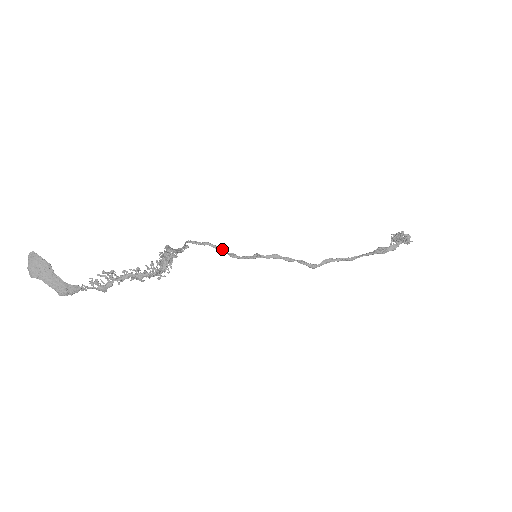
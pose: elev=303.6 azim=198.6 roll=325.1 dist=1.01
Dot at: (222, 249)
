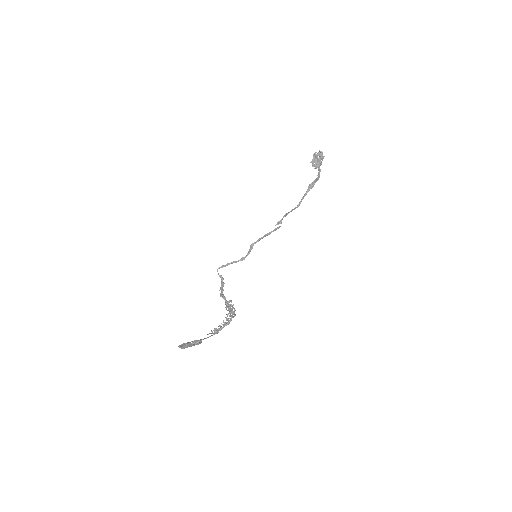
Dot at: (236, 261)
